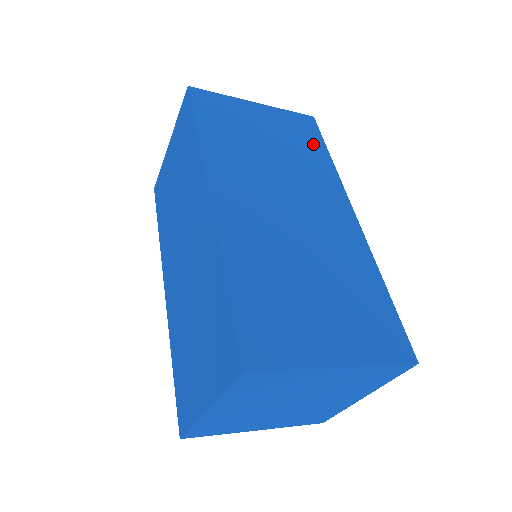
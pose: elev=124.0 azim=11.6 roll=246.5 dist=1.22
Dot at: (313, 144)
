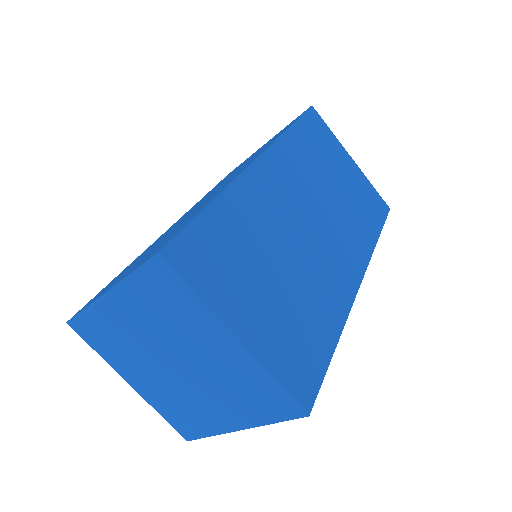
Dot at: (372, 219)
